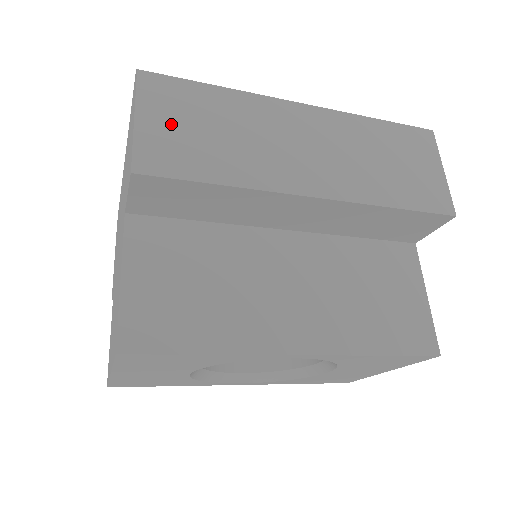
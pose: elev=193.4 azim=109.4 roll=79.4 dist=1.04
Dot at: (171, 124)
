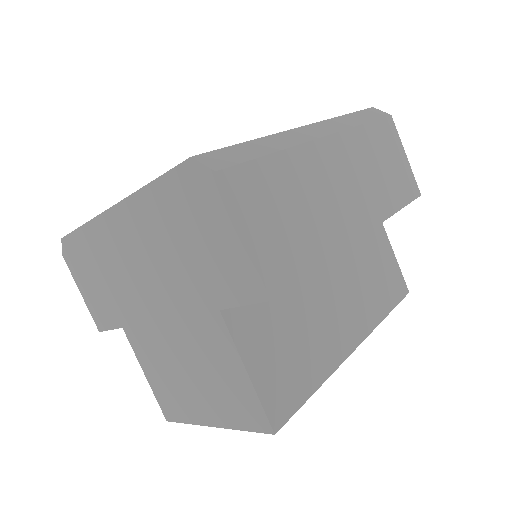
Dot at: (268, 225)
